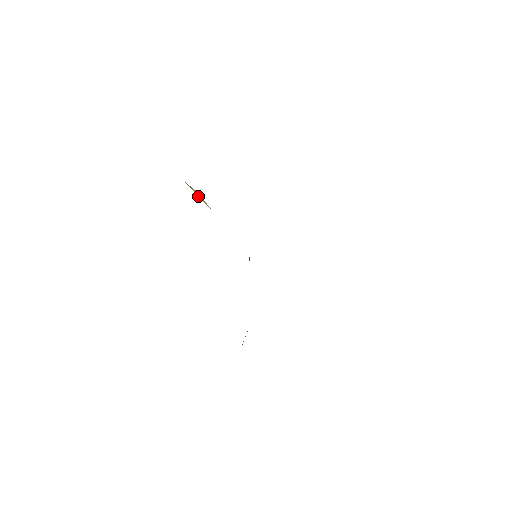
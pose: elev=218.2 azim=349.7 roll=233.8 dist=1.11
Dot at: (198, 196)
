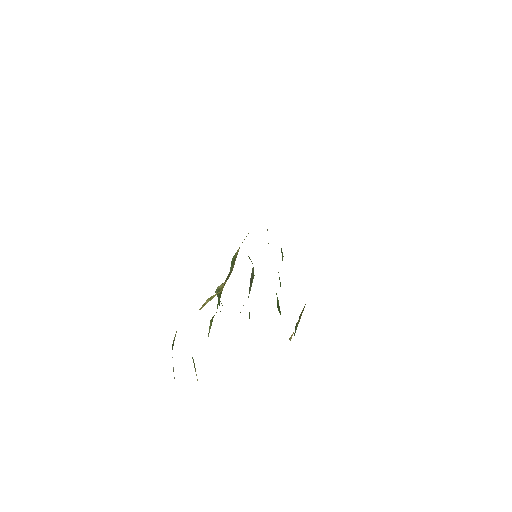
Dot at: occluded
